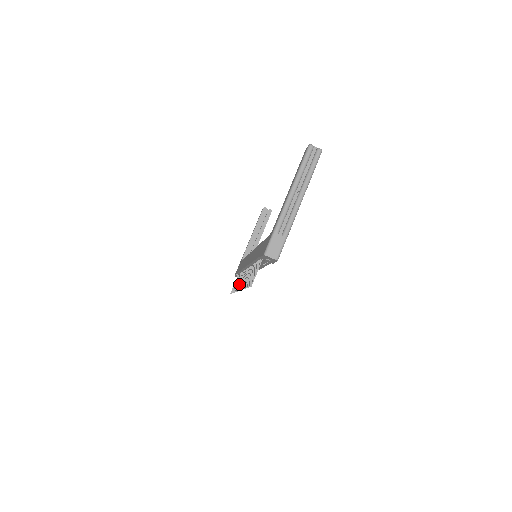
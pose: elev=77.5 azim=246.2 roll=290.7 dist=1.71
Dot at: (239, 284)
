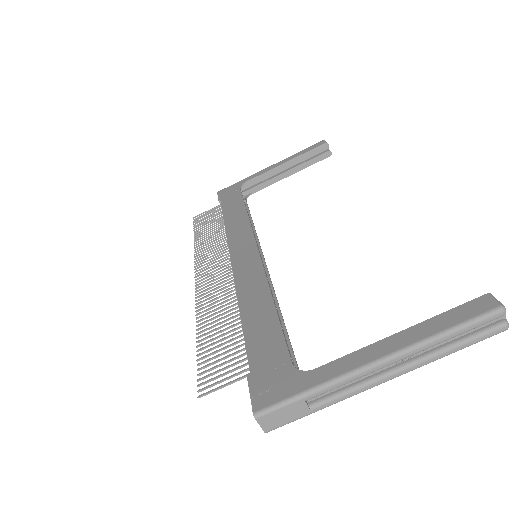
Dot at: (205, 258)
